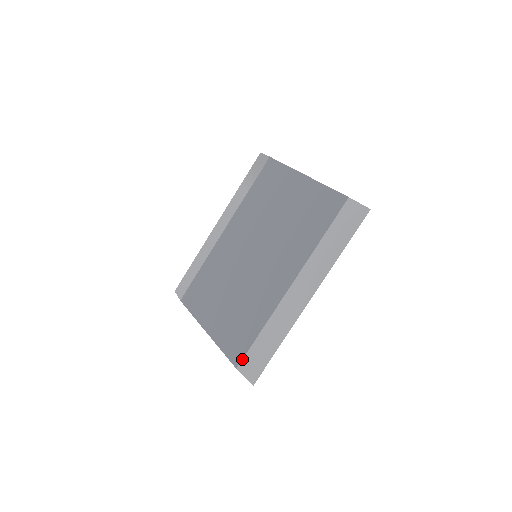
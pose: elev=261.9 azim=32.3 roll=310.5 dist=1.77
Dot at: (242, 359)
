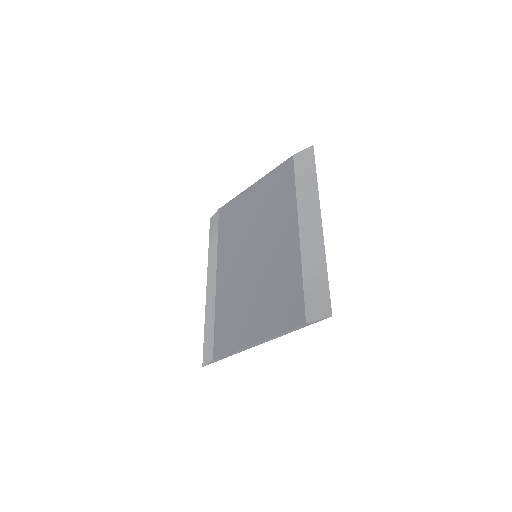
Dot at: (304, 311)
